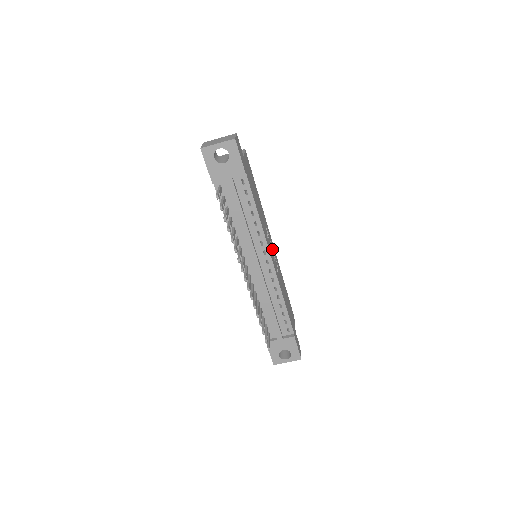
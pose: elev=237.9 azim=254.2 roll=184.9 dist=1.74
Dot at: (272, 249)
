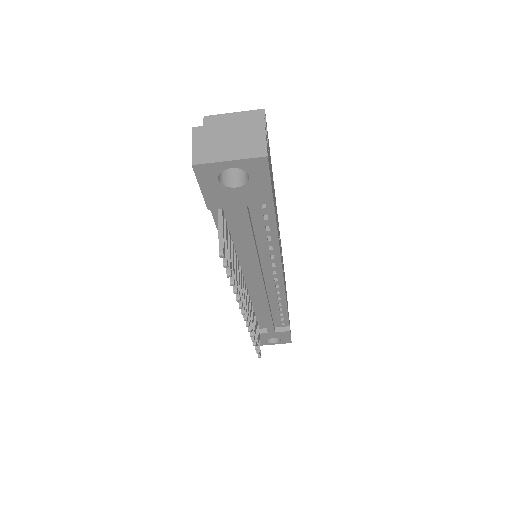
Dot at: occluded
